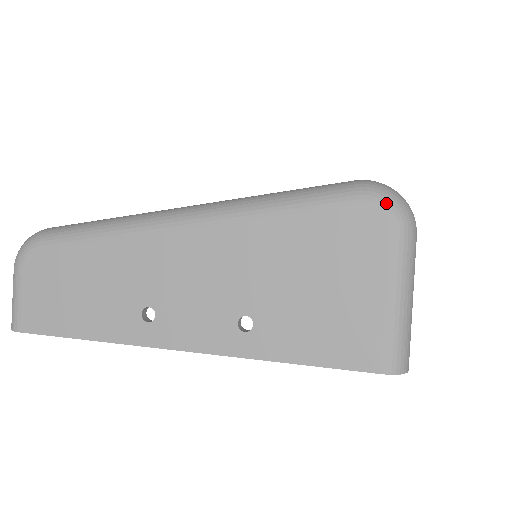
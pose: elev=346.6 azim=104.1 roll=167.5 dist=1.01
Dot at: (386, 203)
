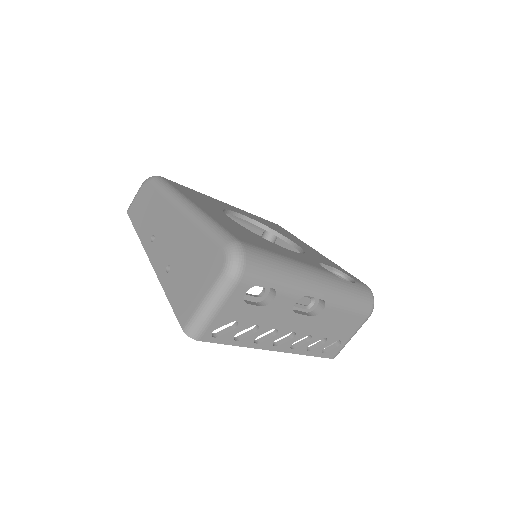
Dot at: (228, 258)
